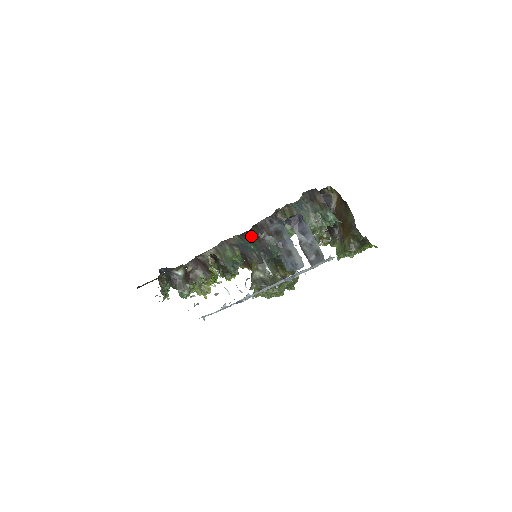
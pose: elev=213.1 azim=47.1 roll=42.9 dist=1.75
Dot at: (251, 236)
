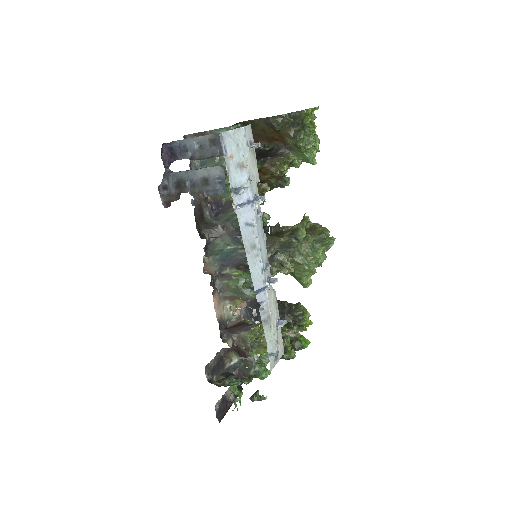
Dot at: occluded
